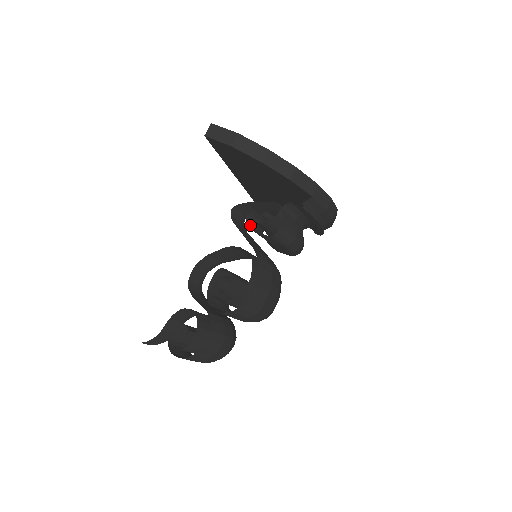
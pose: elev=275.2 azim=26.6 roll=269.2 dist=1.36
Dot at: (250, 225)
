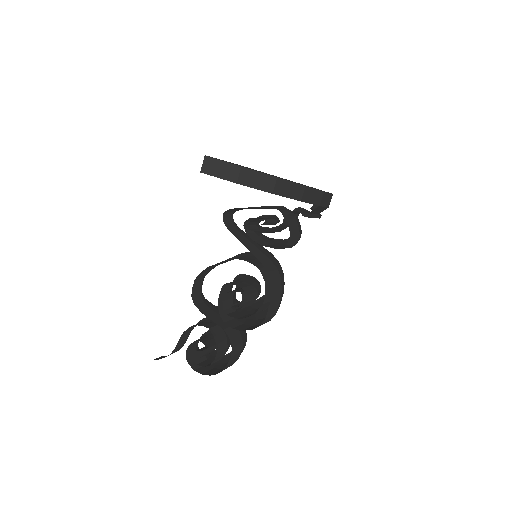
Dot at: (248, 231)
